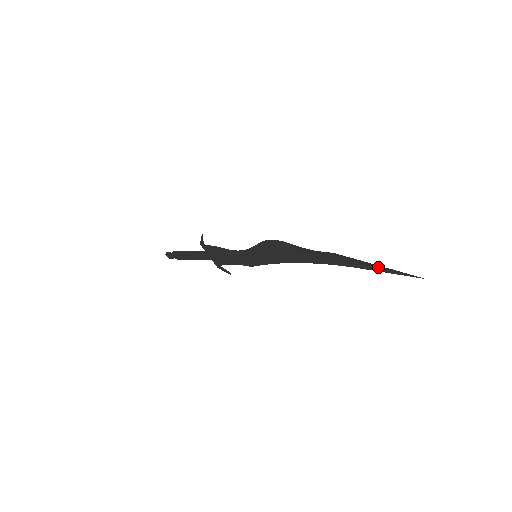
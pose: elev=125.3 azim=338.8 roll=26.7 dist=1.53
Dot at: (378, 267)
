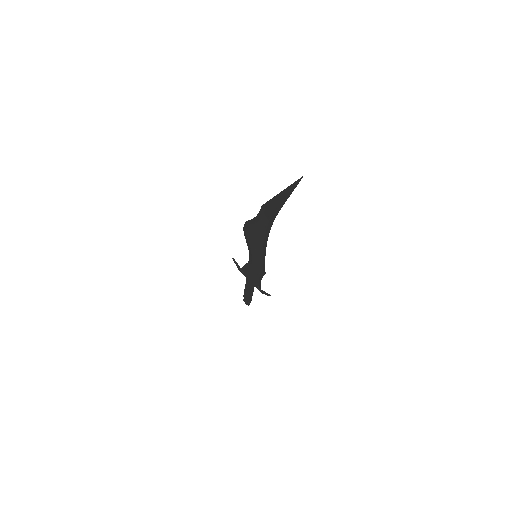
Dot at: (284, 195)
